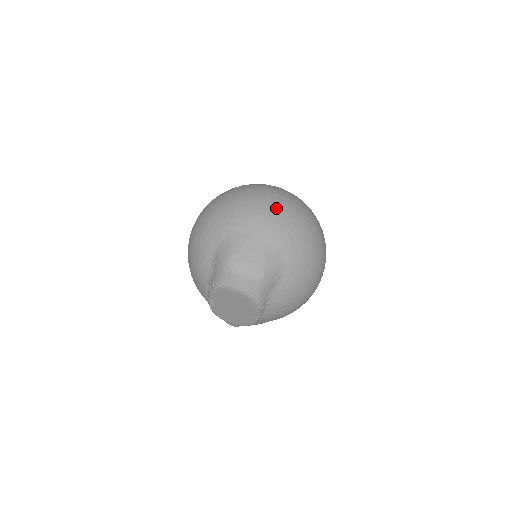
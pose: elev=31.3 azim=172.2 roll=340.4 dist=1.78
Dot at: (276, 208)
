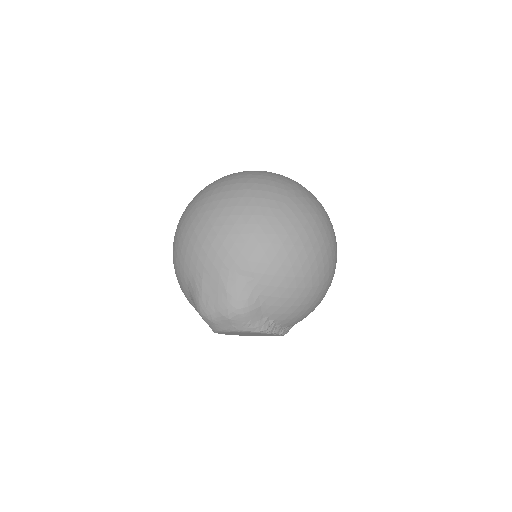
Dot at: (213, 225)
